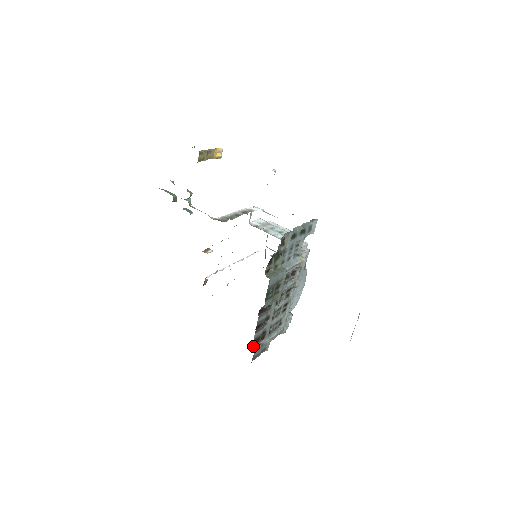
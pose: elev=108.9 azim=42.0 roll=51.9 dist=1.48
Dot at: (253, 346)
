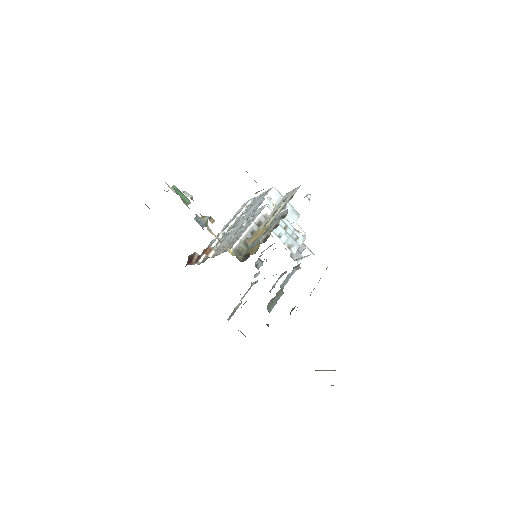
Dot at: (229, 317)
